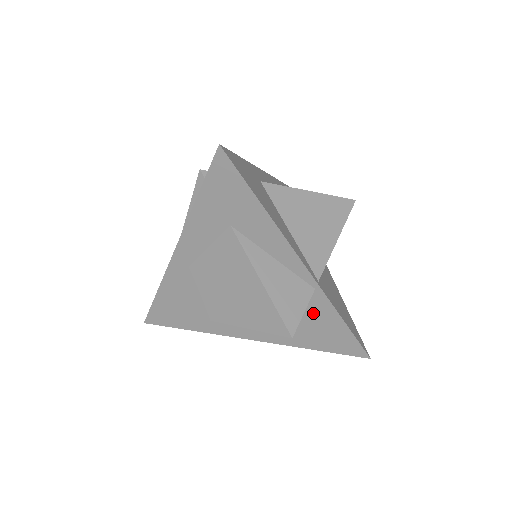
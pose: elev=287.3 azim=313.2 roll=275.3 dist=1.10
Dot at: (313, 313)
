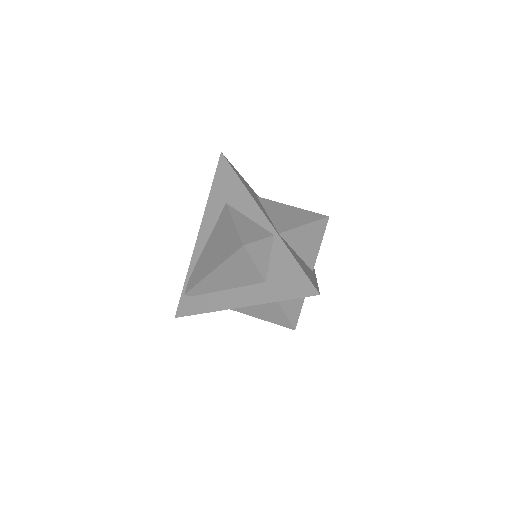
Dot at: (275, 260)
